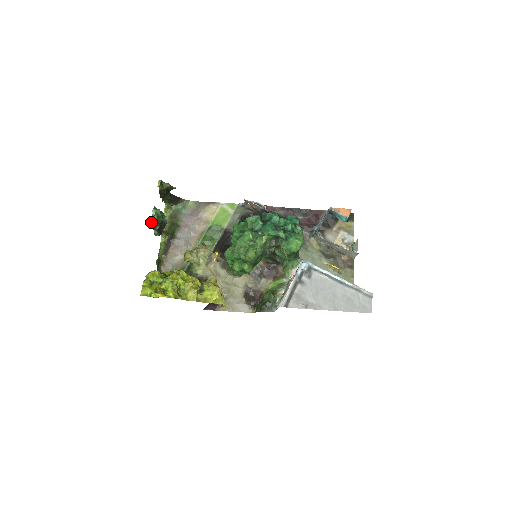
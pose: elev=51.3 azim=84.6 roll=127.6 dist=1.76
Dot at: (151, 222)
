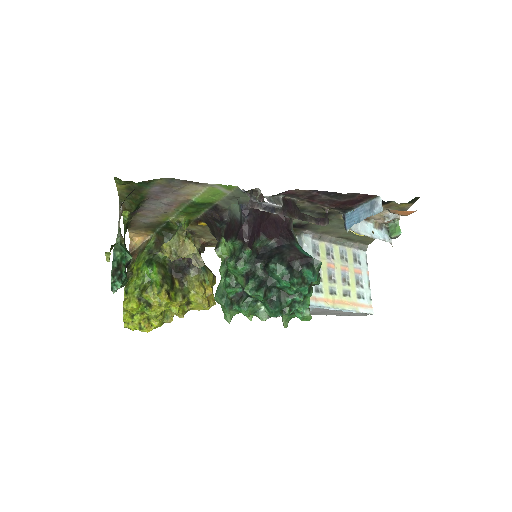
Dot at: (113, 293)
